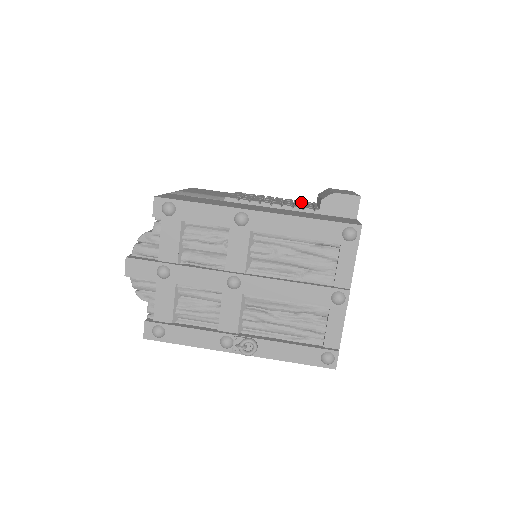
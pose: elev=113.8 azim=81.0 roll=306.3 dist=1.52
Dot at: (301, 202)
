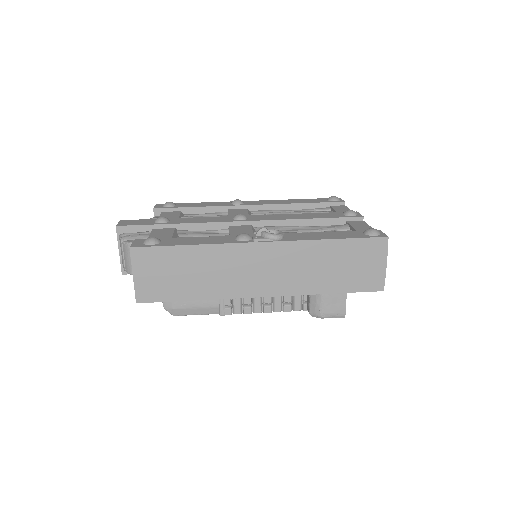
Dot at: occluded
